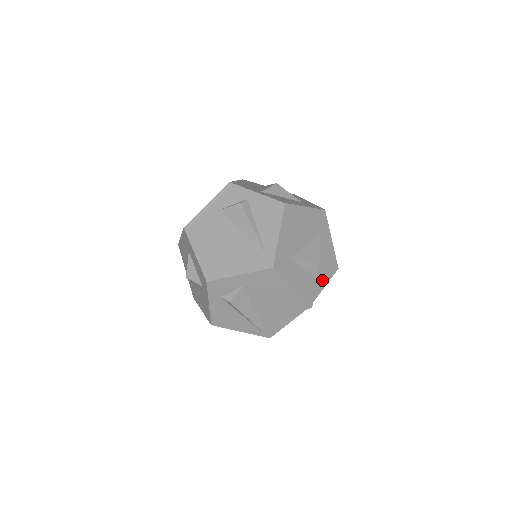
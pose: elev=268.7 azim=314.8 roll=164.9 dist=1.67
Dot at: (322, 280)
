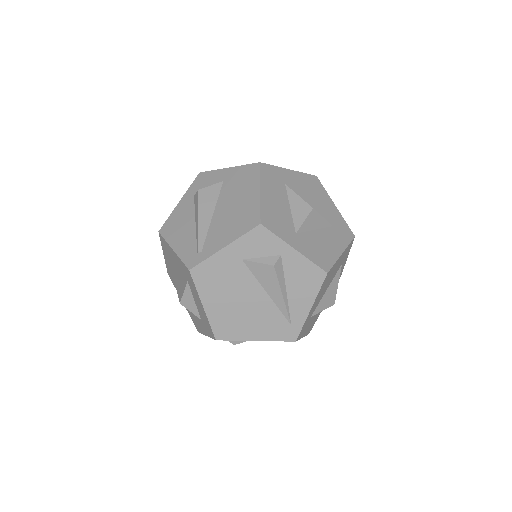
Dot at: occluded
